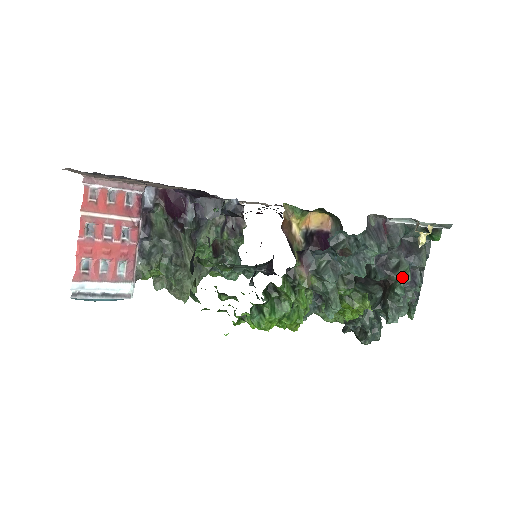
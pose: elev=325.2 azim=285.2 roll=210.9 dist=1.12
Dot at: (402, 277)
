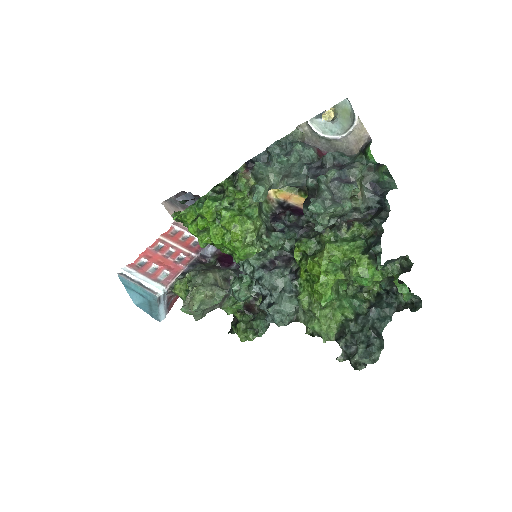
Dot at: (328, 172)
